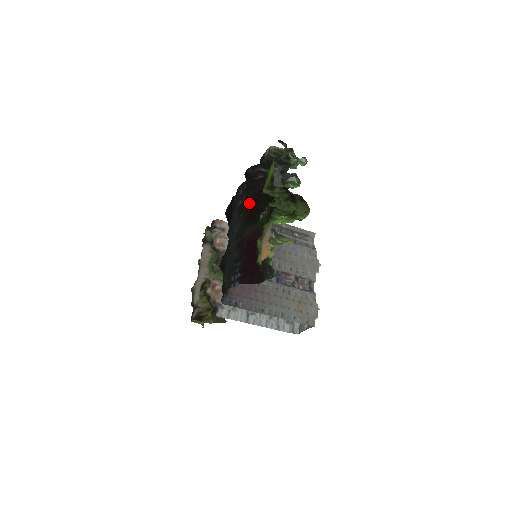
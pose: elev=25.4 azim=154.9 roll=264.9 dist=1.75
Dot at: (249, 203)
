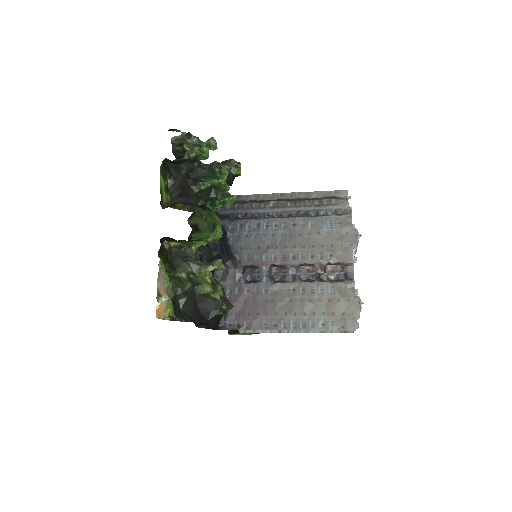
Dot at: occluded
